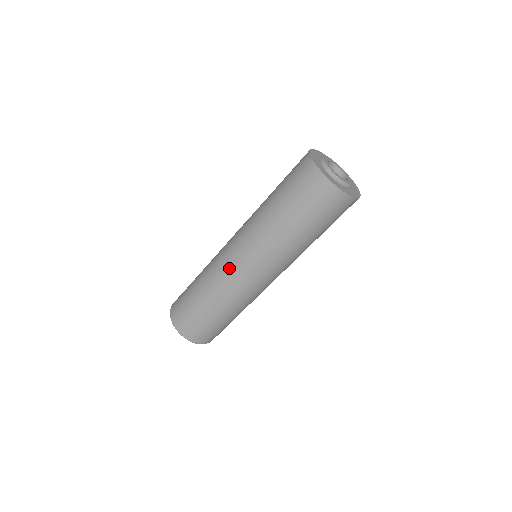
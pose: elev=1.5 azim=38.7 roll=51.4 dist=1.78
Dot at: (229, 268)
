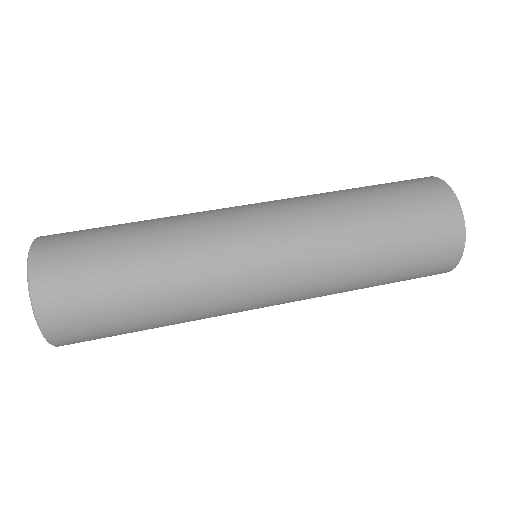
Dot at: (231, 229)
